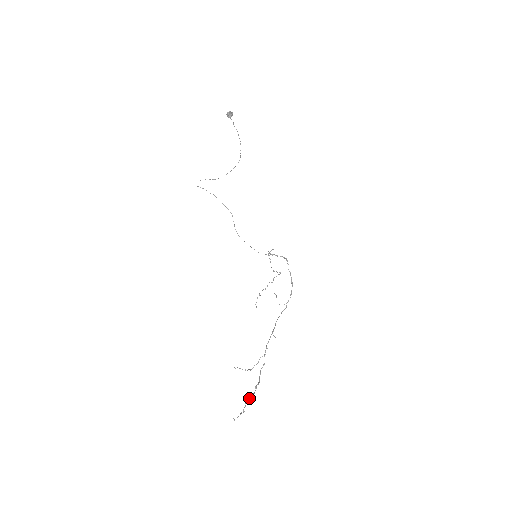
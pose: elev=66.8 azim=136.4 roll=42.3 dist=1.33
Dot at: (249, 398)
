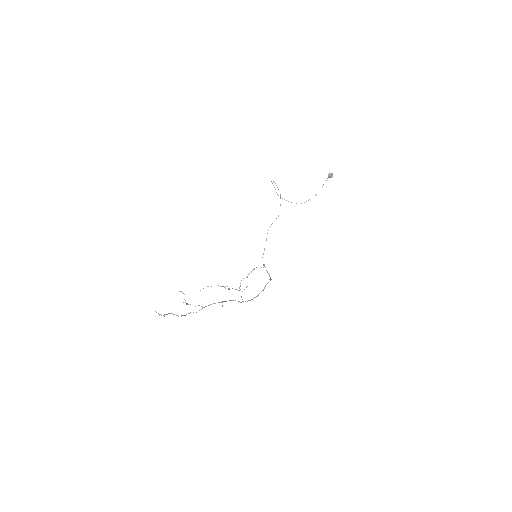
Dot at: (174, 314)
